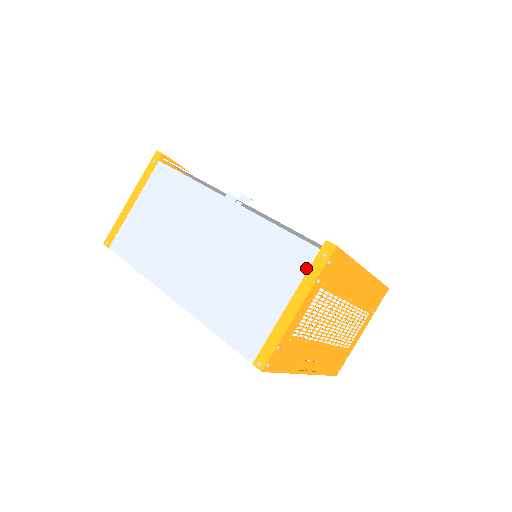
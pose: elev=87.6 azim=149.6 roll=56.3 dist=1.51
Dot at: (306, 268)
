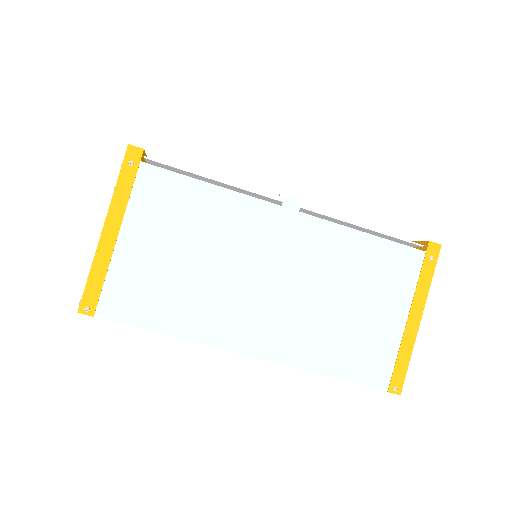
Dot at: (416, 275)
